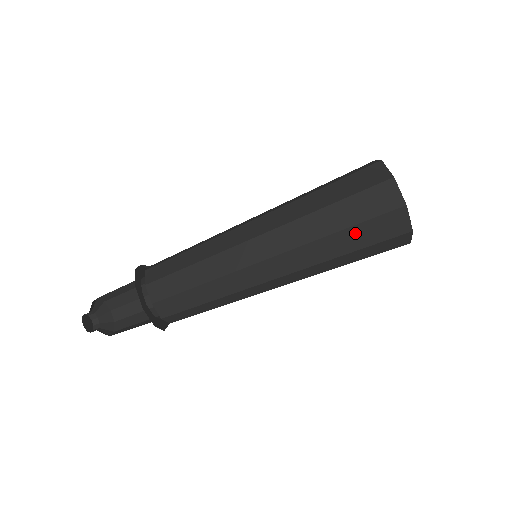
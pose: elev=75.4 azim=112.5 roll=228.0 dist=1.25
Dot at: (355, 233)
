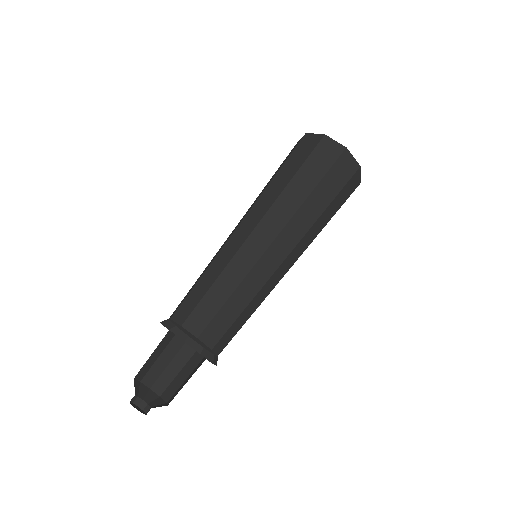
Dot at: (306, 172)
